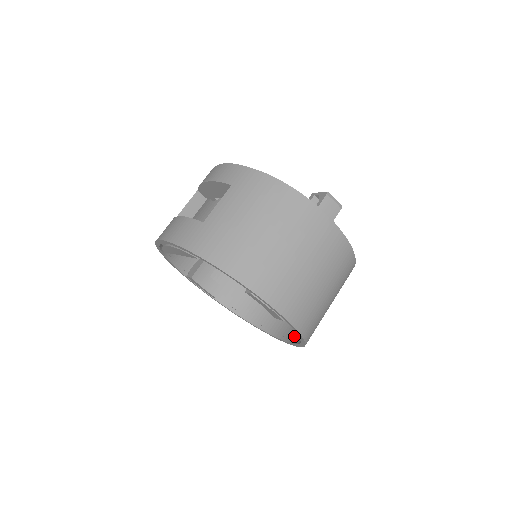
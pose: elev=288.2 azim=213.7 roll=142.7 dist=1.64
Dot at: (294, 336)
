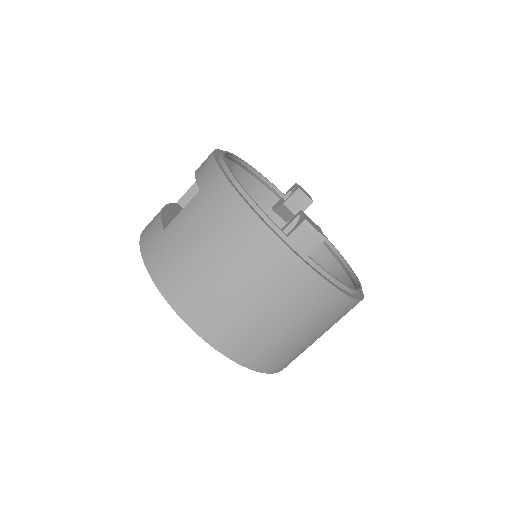
Dot at: occluded
